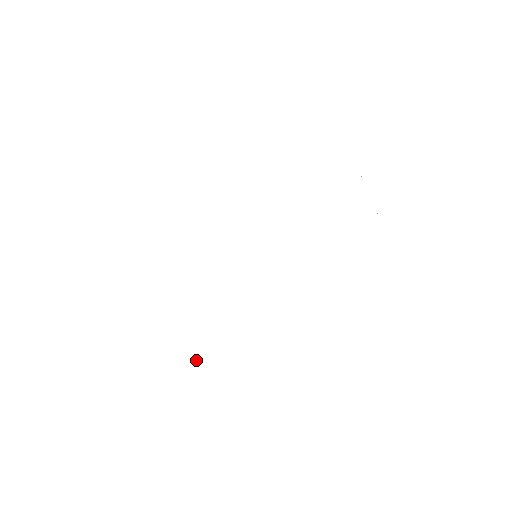
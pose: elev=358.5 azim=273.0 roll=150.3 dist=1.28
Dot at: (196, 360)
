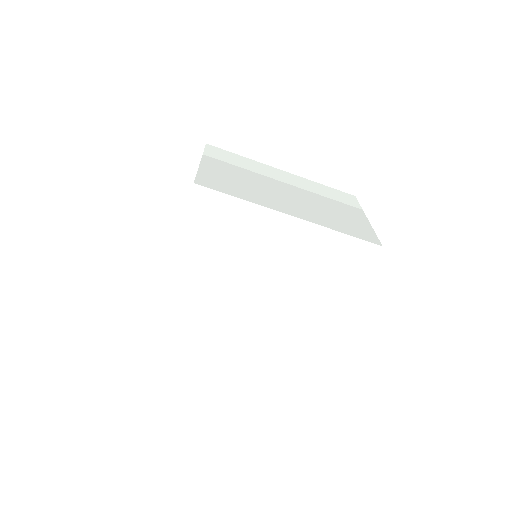
Dot at: (252, 183)
